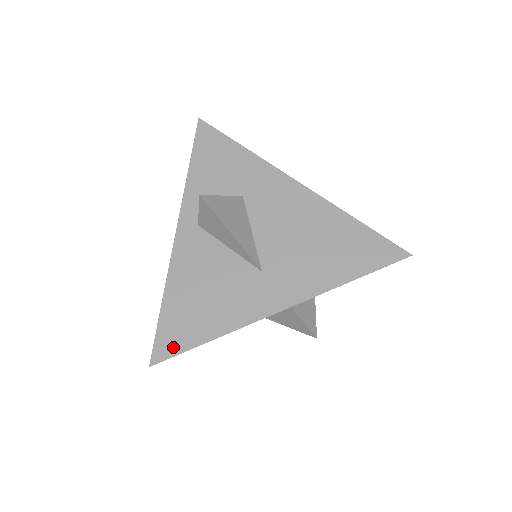
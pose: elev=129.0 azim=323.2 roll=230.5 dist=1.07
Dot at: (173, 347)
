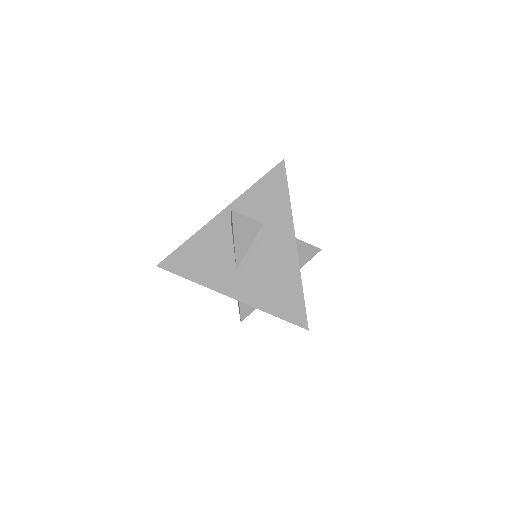
Dot at: (172, 267)
